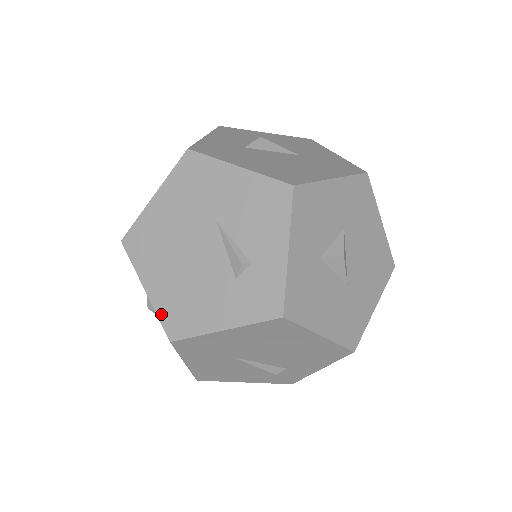
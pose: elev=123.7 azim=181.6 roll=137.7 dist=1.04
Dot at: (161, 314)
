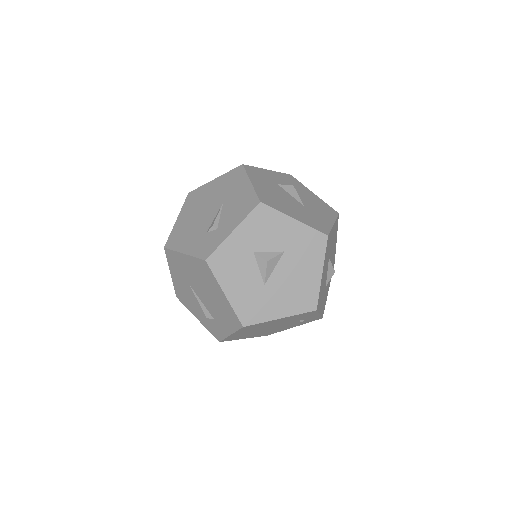
Dot at: (172, 233)
